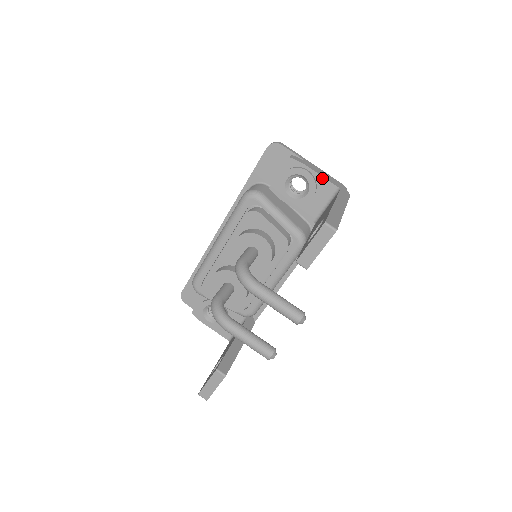
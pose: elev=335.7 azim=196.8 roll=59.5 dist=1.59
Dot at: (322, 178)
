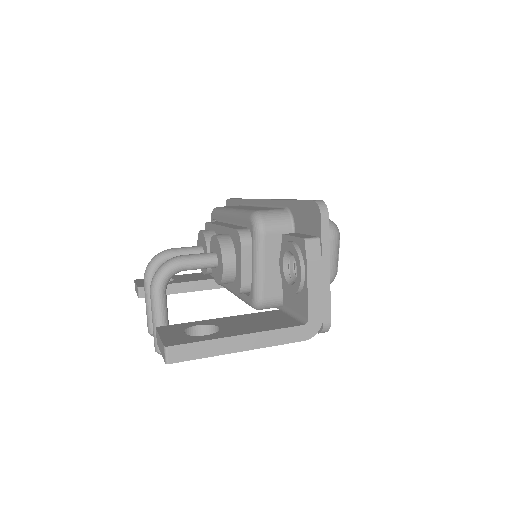
Dot at: (307, 294)
